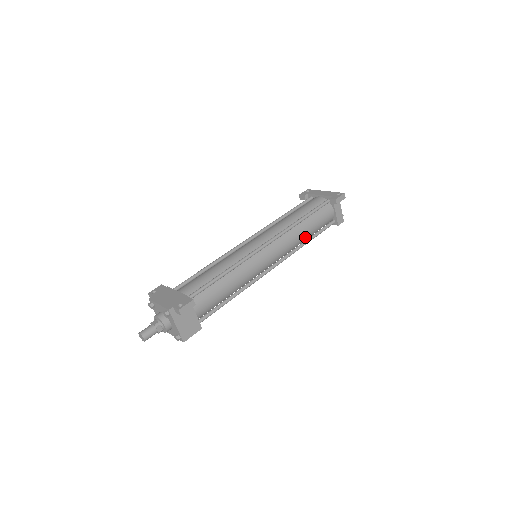
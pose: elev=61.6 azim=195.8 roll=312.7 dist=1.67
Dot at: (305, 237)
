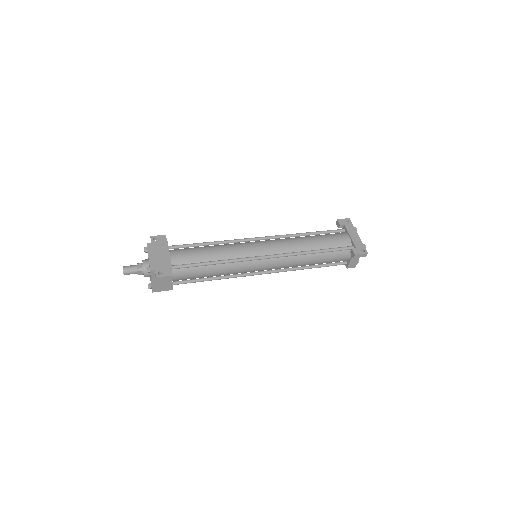
Dot at: (308, 264)
